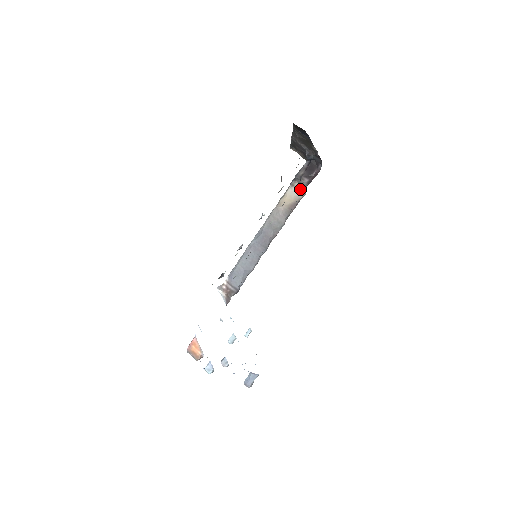
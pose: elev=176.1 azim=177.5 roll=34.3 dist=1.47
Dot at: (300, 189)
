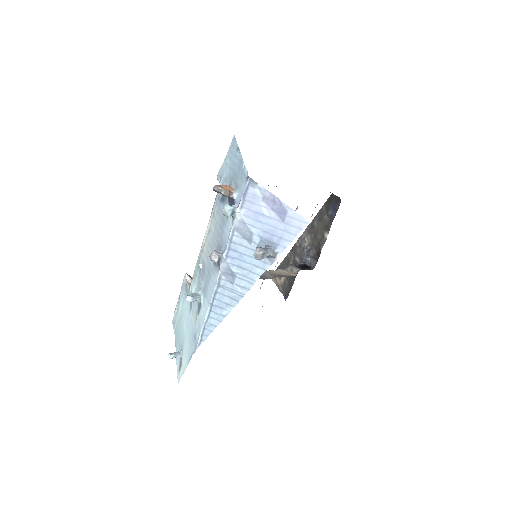
Dot at: (290, 273)
